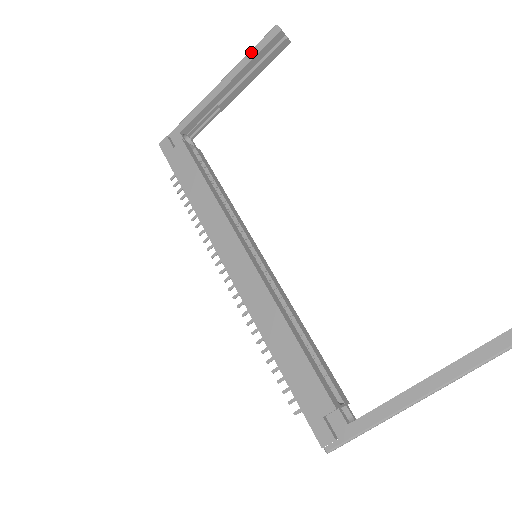
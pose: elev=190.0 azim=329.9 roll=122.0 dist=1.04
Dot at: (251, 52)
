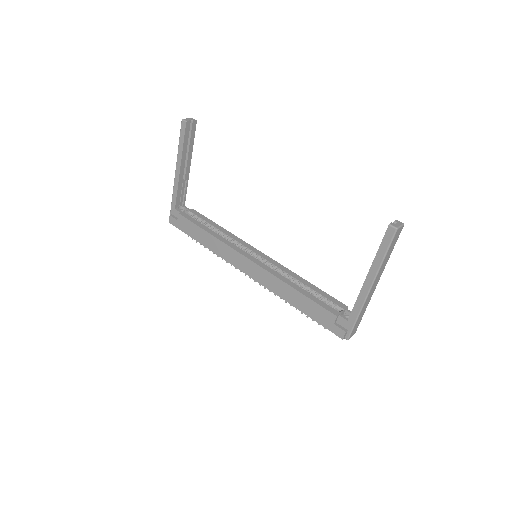
Dot at: (180, 143)
